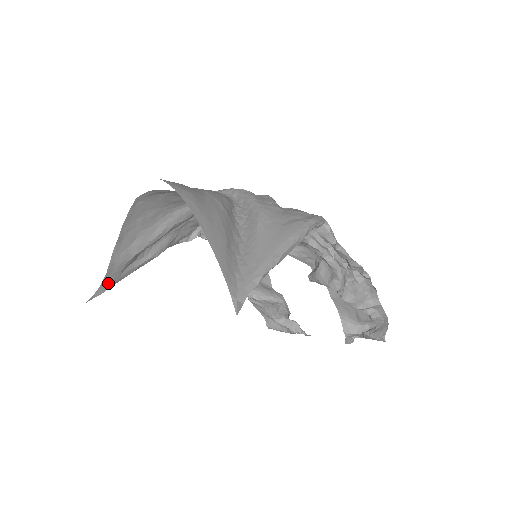
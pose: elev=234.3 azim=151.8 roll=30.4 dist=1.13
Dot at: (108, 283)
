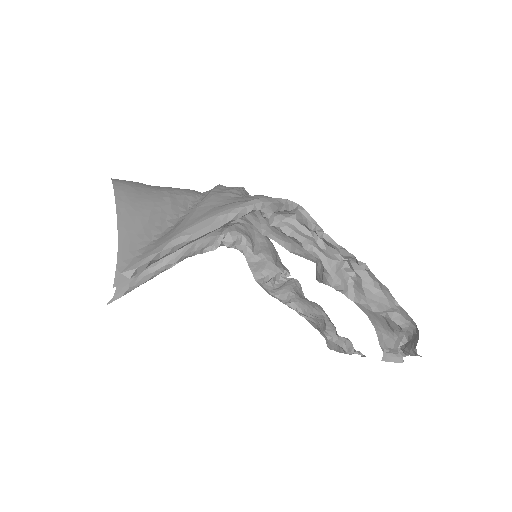
Dot at: (124, 287)
